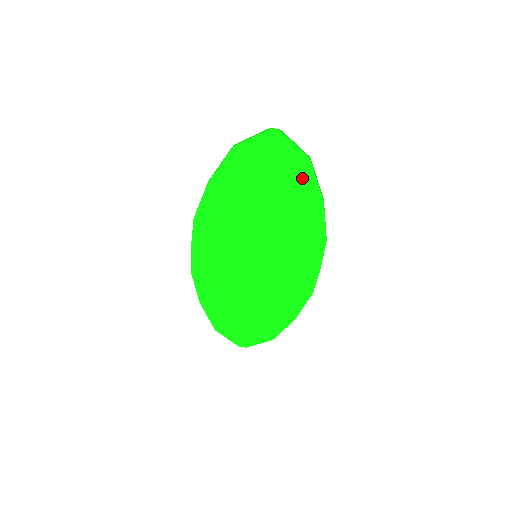
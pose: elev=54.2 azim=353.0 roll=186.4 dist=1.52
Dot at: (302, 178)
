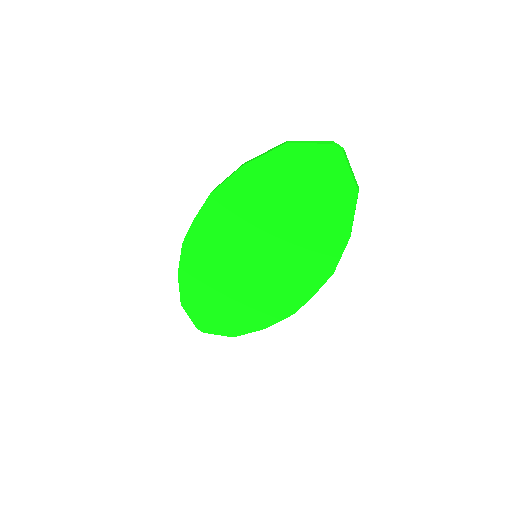
Dot at: (341, 205)
